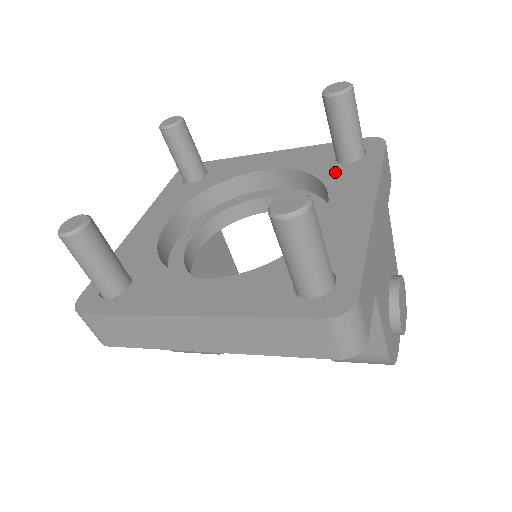
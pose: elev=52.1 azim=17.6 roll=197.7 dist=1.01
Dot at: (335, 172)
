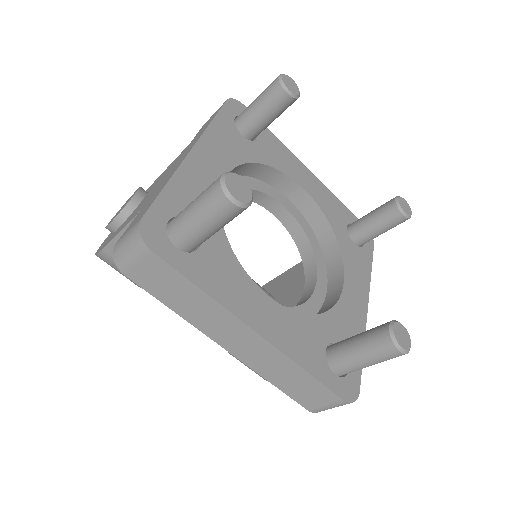
Dot at: (348, 246)
